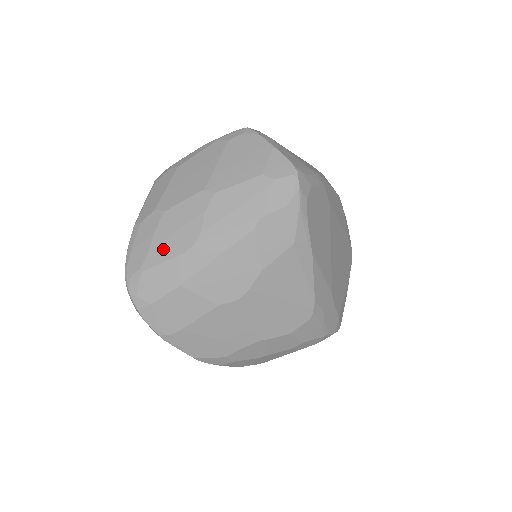
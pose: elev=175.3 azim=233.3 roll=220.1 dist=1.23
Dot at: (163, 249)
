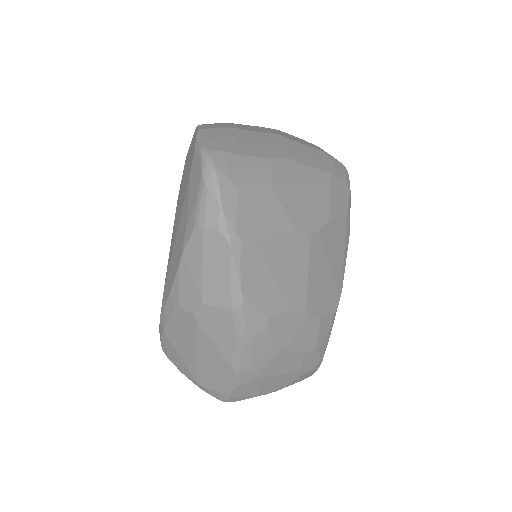
Dot at: (252, 149)
